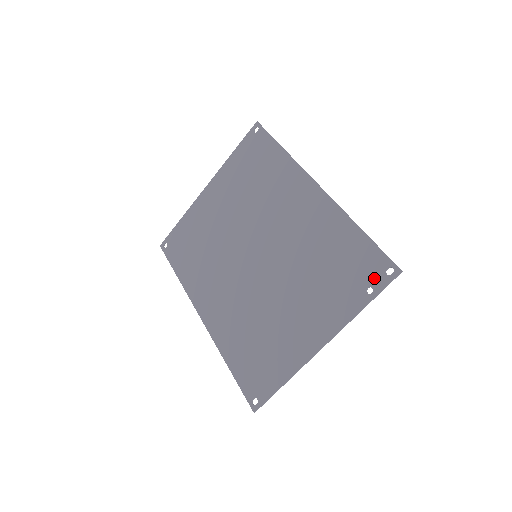
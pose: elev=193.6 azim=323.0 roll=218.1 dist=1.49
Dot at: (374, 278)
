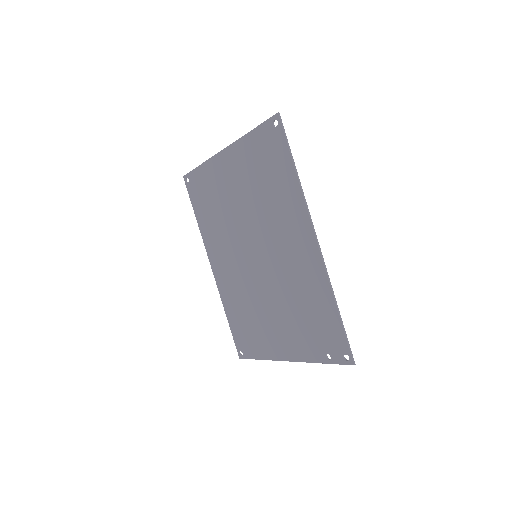
Dot at: (334, 352)
